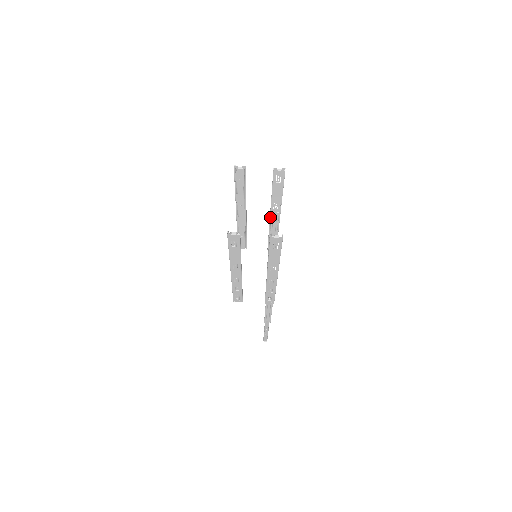
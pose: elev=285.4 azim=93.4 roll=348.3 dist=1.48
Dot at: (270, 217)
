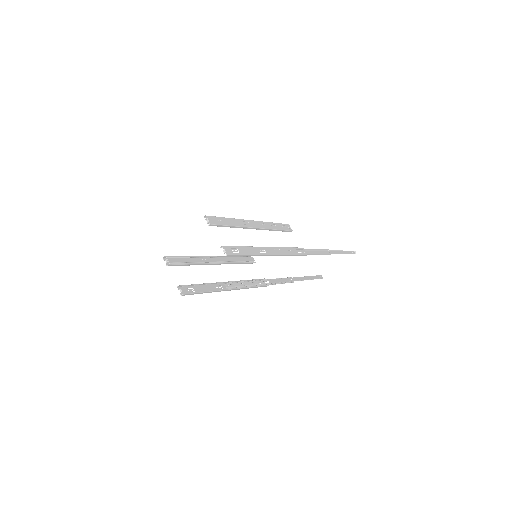
Dot at: (268, 248)
